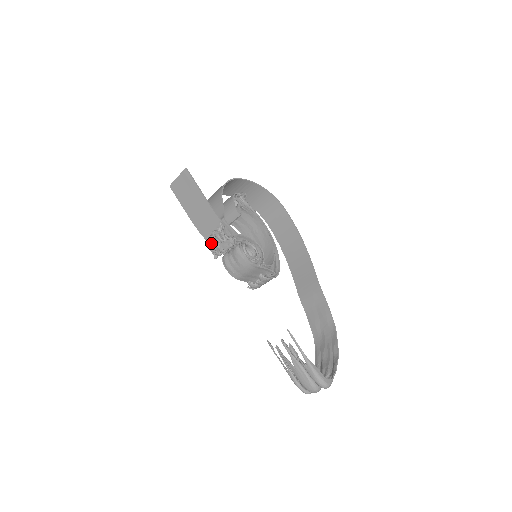
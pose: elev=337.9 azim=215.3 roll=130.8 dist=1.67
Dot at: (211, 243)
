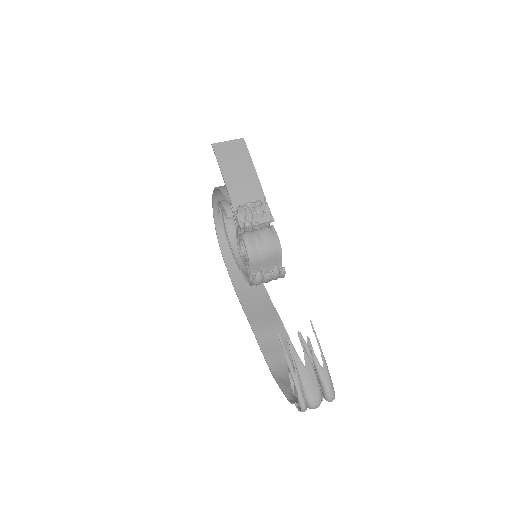
Dot at: (241, 212)
